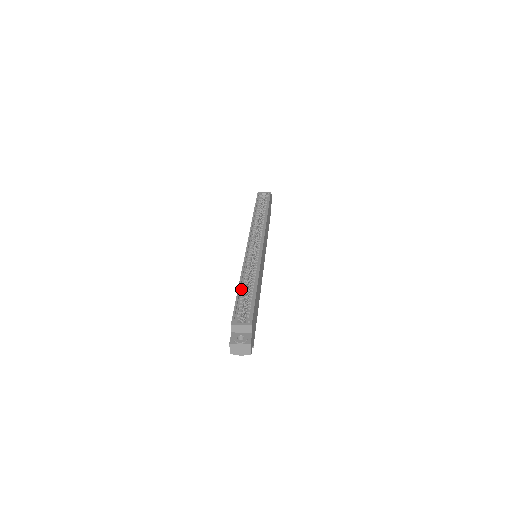
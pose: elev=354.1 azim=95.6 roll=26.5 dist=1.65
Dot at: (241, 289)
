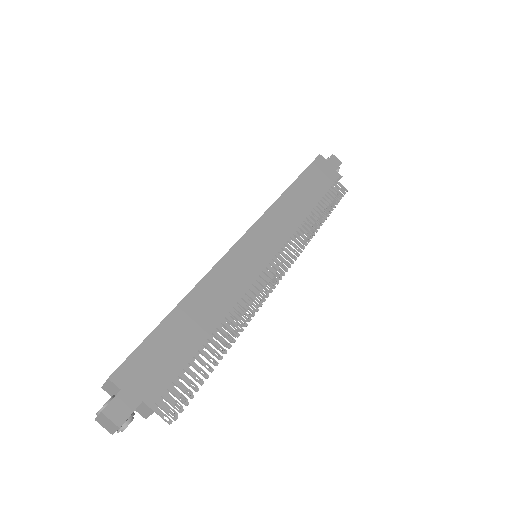
Dot at: occluded
